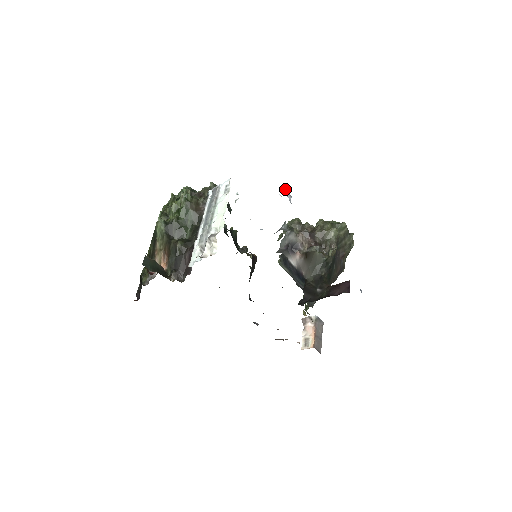
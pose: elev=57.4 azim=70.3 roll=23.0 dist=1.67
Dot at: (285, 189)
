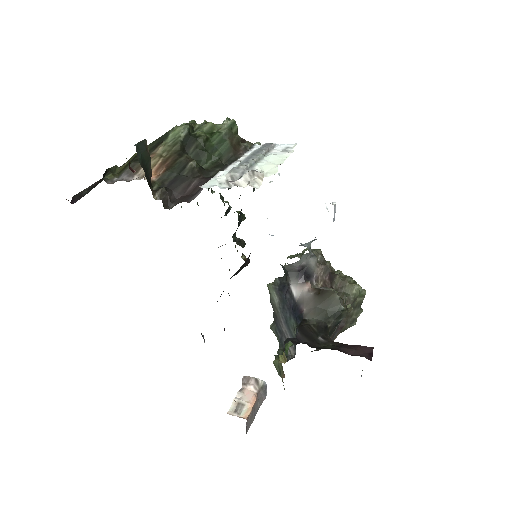
Dot at: (335, 205)
